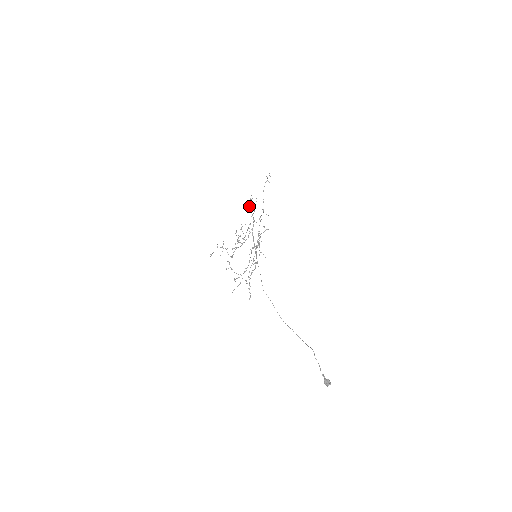
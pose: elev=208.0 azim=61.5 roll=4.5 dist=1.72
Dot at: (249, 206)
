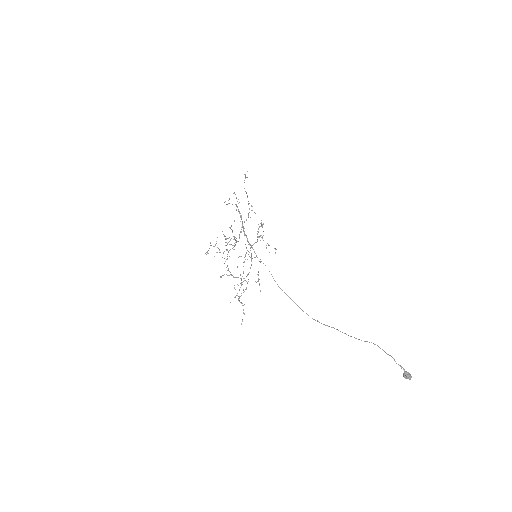
Dot at: occluded
